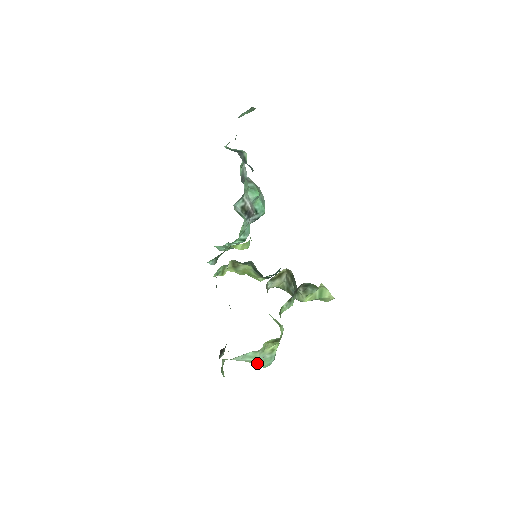
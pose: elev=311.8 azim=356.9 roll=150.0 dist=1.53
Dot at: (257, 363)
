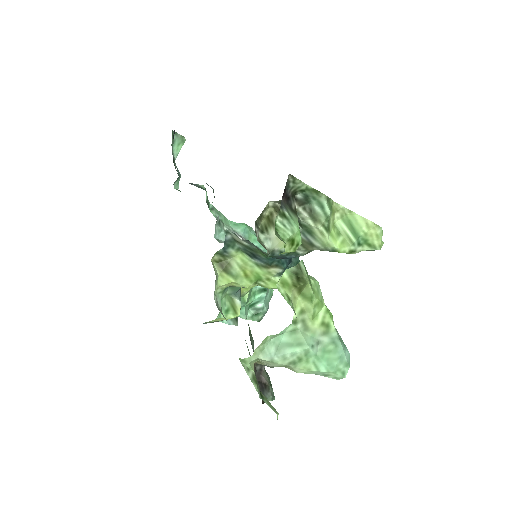
Dot at: (318, 365)
